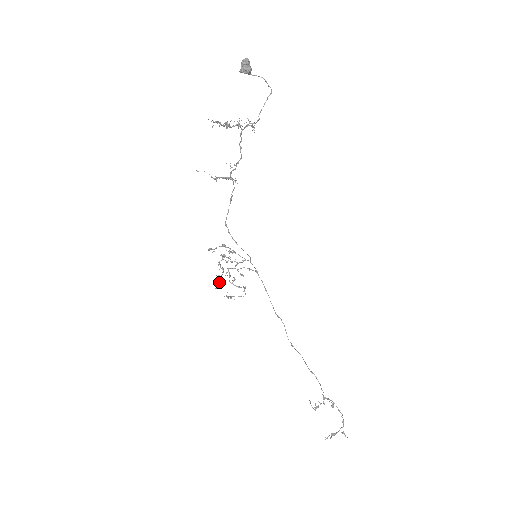
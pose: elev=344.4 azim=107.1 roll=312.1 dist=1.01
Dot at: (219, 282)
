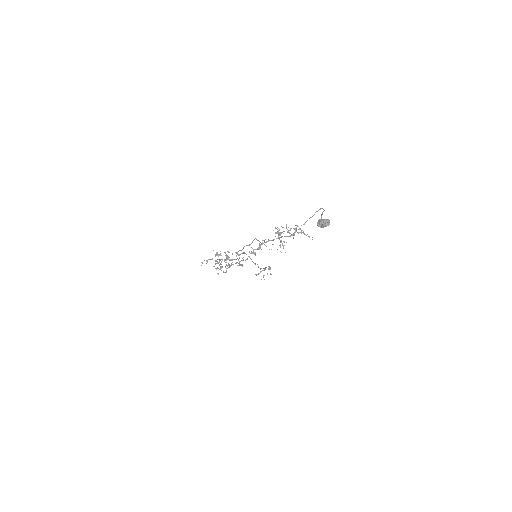
Dot at: occluded
